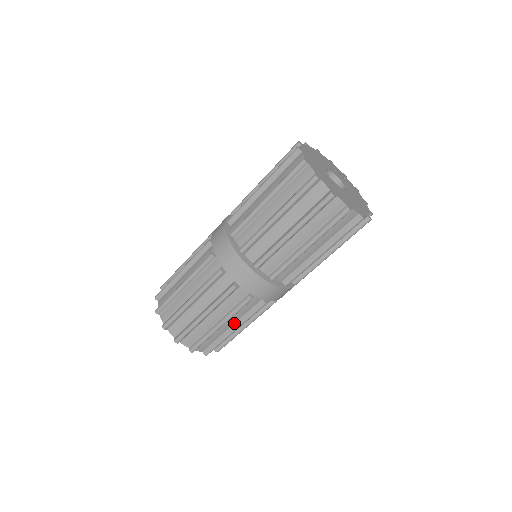
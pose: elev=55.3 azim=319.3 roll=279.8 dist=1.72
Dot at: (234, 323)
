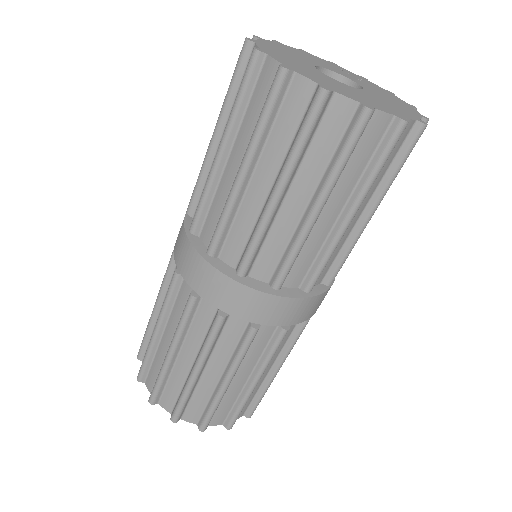
Dot at: (223, 370)
